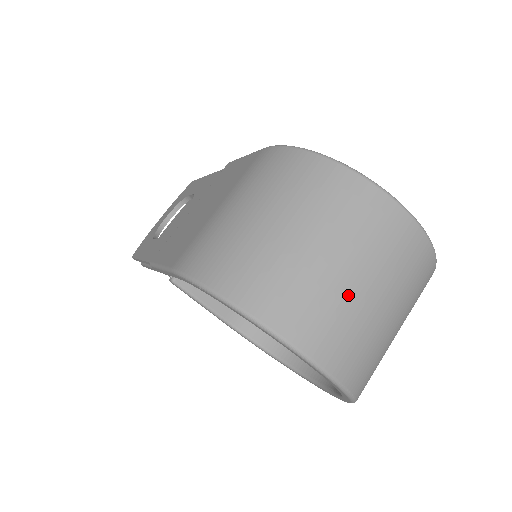
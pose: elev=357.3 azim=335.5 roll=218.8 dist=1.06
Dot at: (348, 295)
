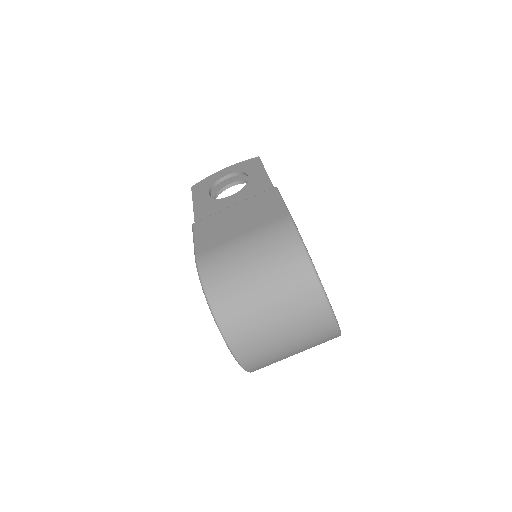
Dot at: (270, 334)
